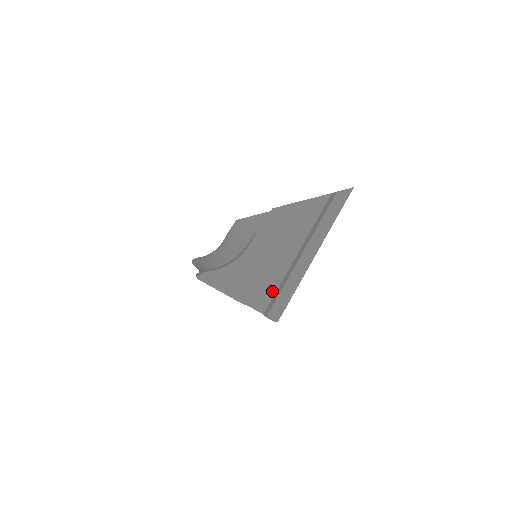
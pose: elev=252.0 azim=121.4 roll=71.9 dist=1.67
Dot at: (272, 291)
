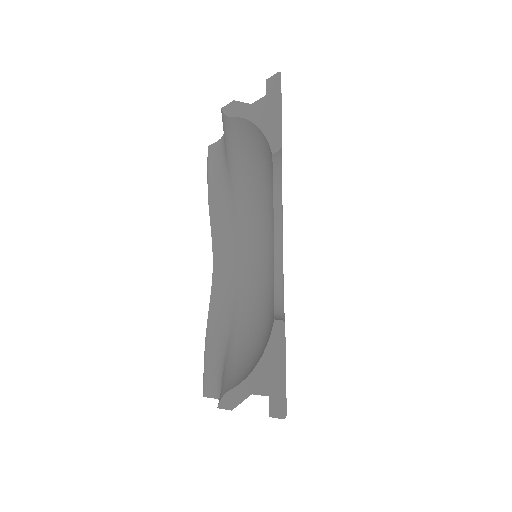
Dot at: occluded
